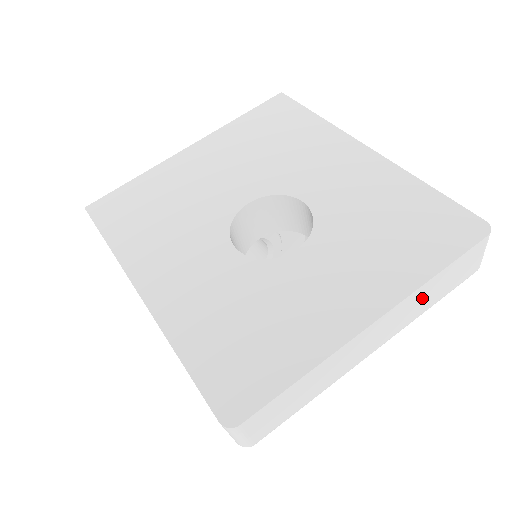
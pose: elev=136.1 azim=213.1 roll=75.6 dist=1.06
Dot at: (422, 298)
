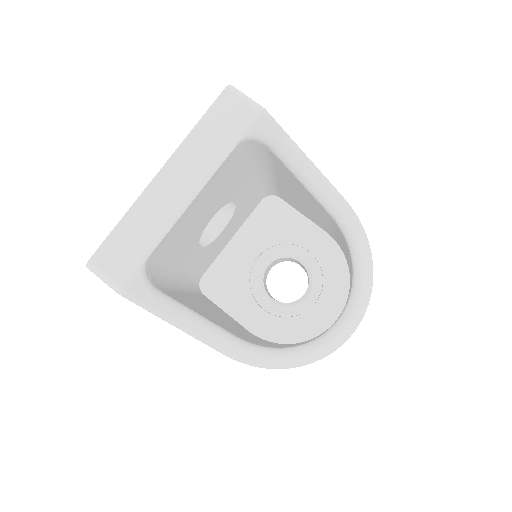
Dot at: (200, 148)
